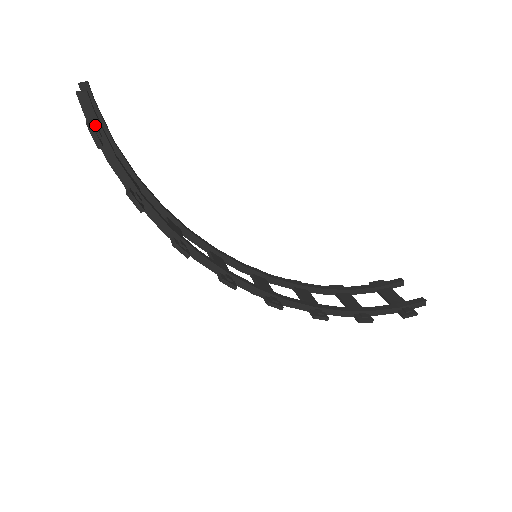
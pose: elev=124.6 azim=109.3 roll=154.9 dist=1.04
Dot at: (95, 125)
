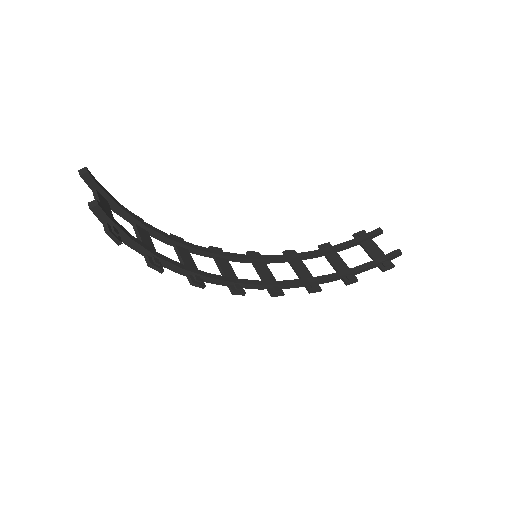
Dot at: (110, 224)
